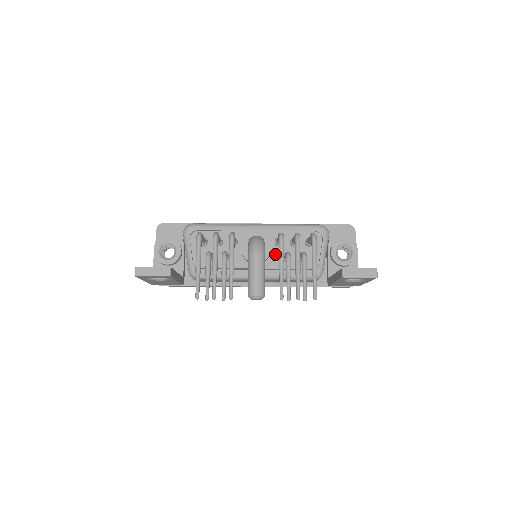
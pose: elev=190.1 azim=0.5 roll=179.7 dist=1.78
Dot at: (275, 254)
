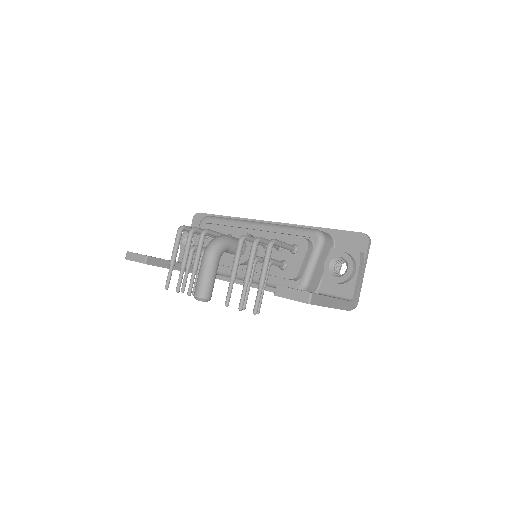
Dot at: occluded
